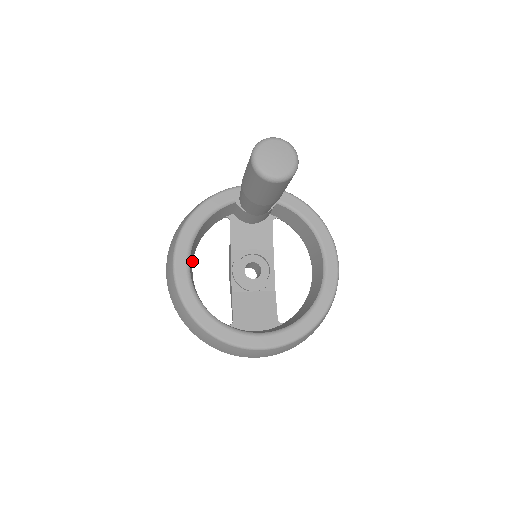
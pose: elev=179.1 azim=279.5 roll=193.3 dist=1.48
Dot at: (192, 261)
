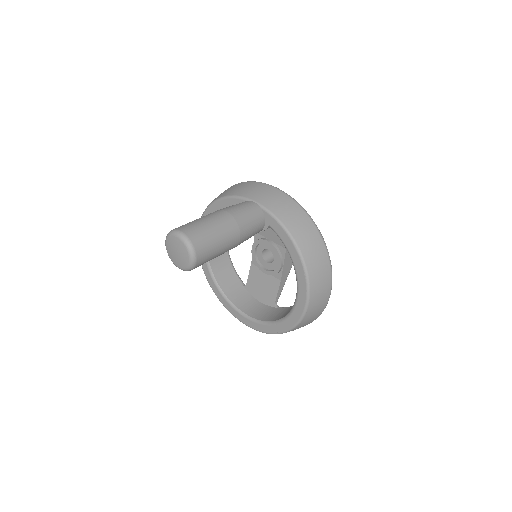
Dot at: occluded
